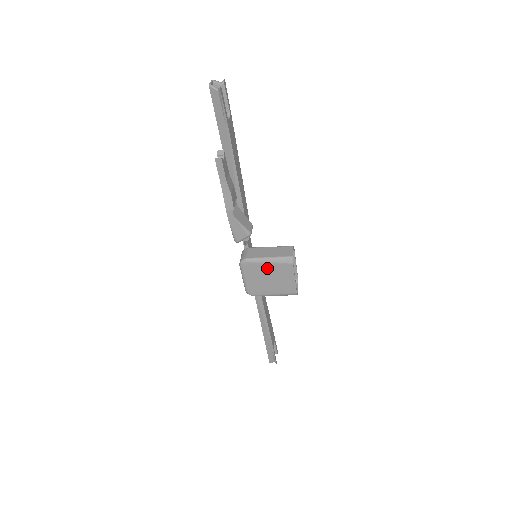
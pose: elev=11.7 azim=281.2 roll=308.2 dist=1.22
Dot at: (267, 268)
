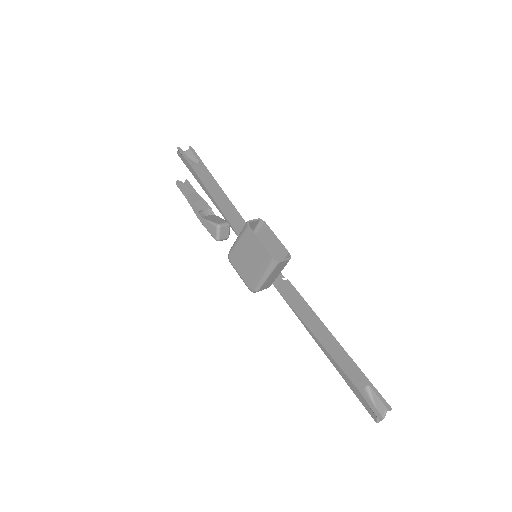
Dot at: (241, 248)
